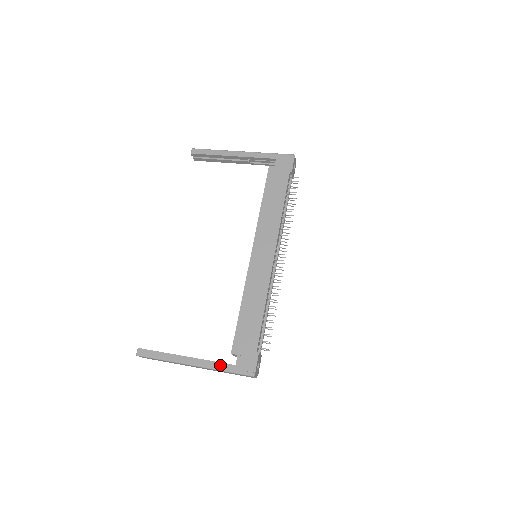
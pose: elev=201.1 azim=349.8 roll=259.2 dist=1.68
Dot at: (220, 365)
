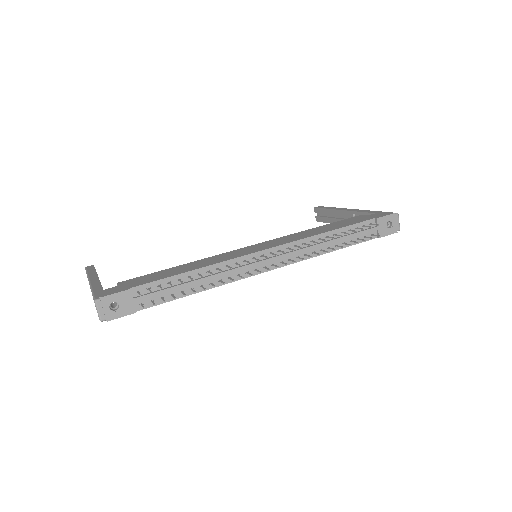
Dot at: (98, 286)
